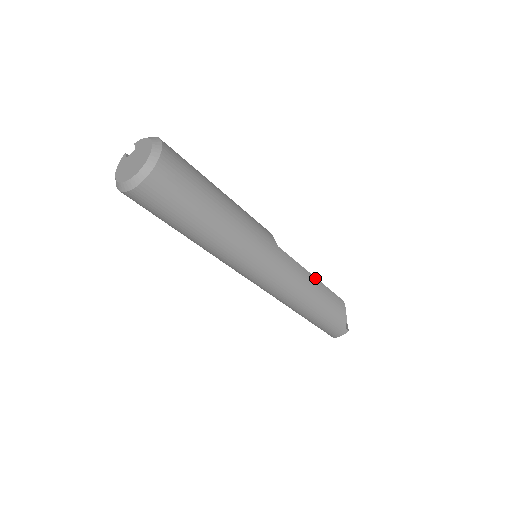
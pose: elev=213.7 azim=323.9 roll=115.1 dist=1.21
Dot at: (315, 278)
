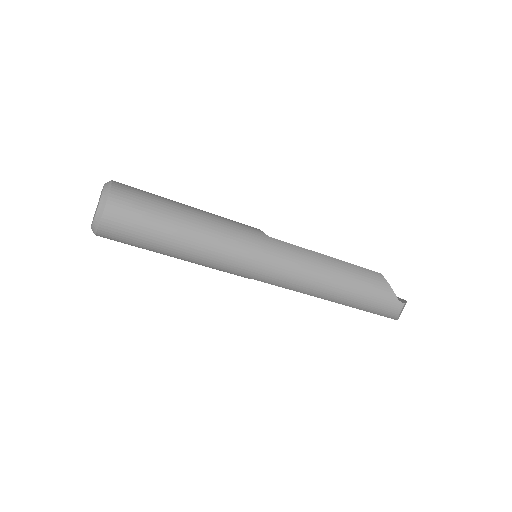
Dot at: (330, 257)
